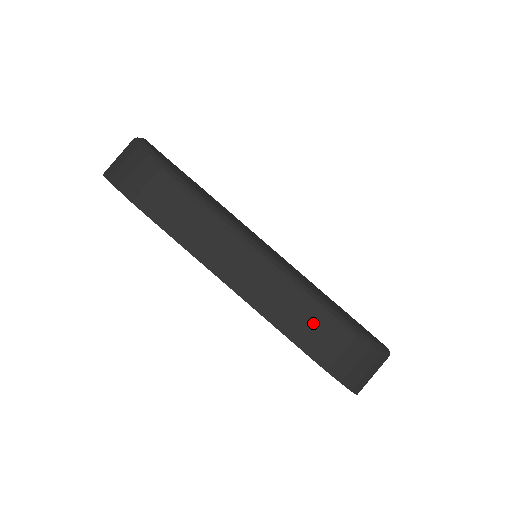
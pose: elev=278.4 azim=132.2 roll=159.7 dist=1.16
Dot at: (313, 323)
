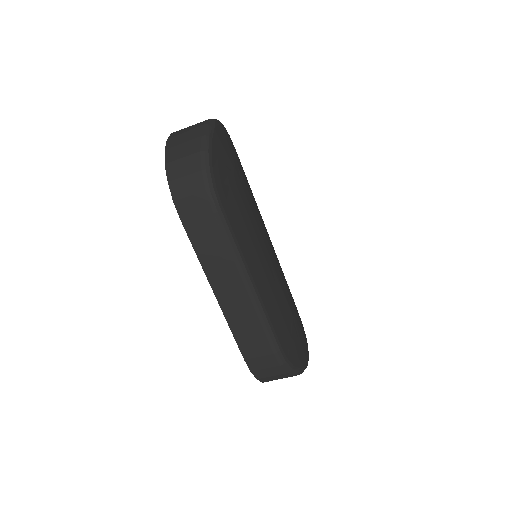
Dot at: (259, 345)
